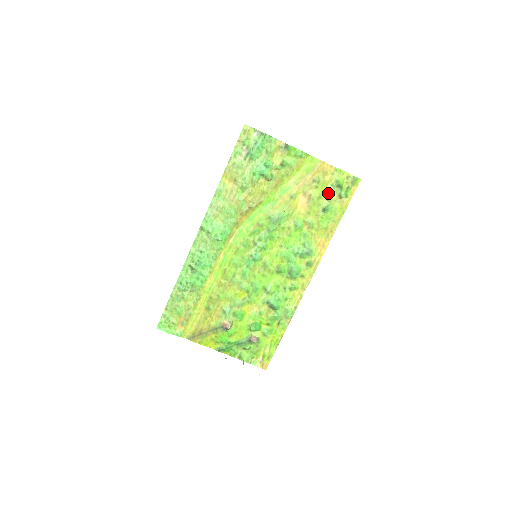
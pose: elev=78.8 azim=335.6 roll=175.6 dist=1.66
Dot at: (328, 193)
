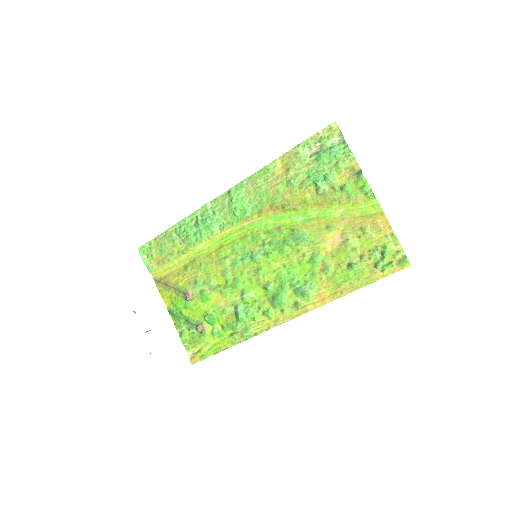
Dot at: (366, 252)
